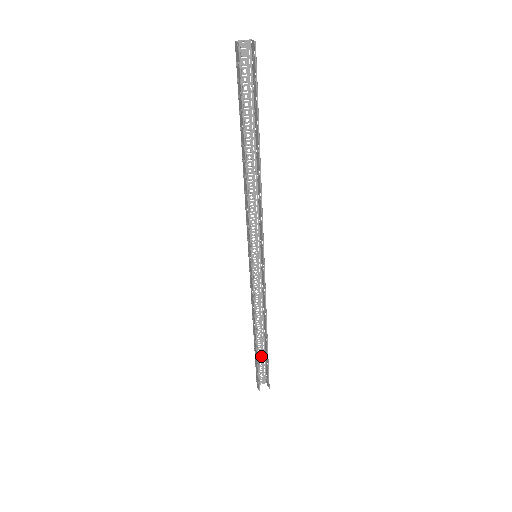
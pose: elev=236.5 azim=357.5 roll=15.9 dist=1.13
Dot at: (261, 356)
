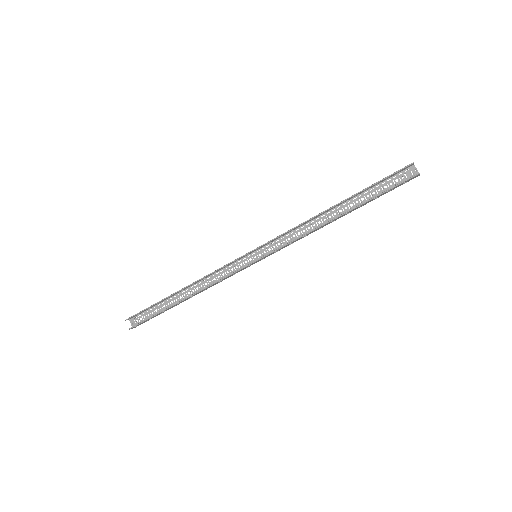
Dot at: (161, 309)
